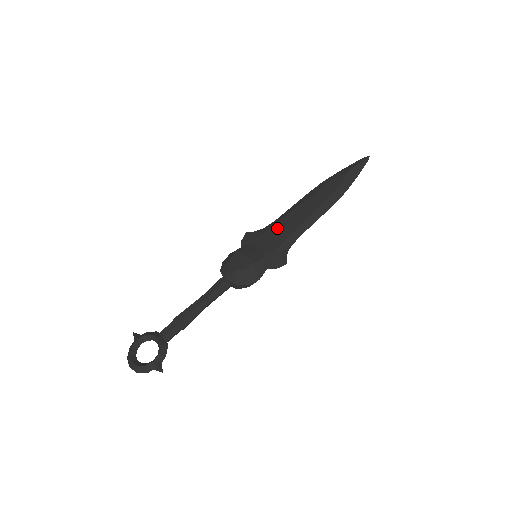
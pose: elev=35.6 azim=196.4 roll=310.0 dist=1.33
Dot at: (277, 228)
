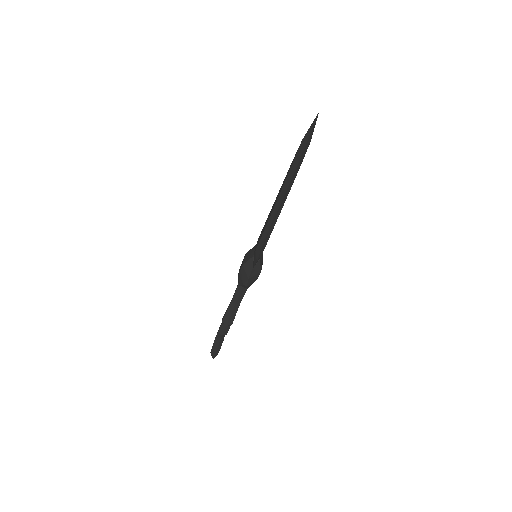
Dot at: (264, 226)
